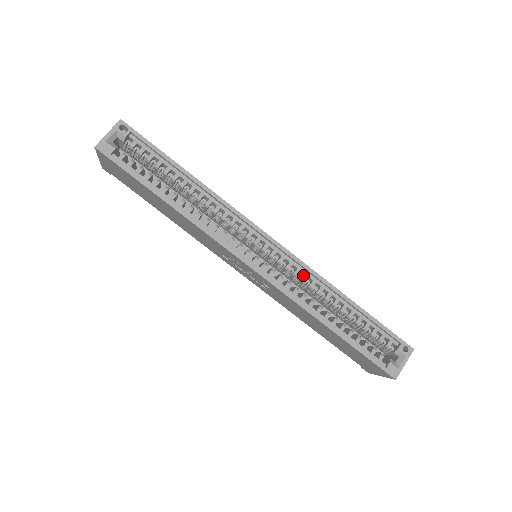
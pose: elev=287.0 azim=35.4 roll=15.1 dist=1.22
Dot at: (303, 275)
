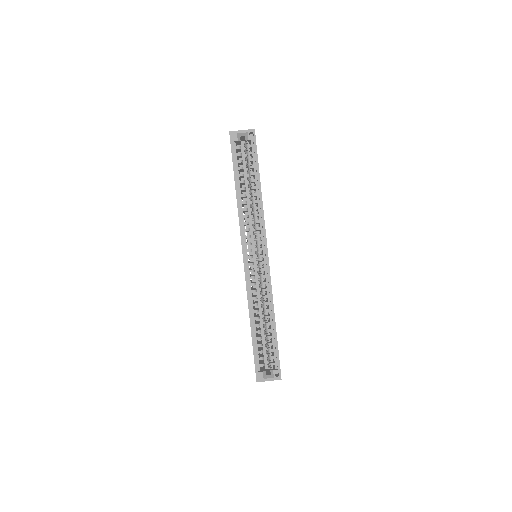
Dot at: (266, 288)
